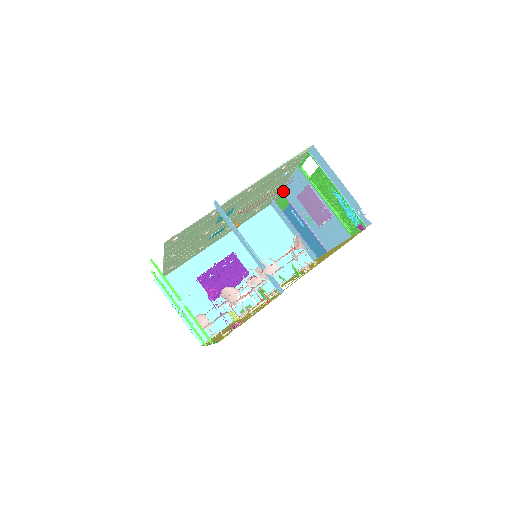
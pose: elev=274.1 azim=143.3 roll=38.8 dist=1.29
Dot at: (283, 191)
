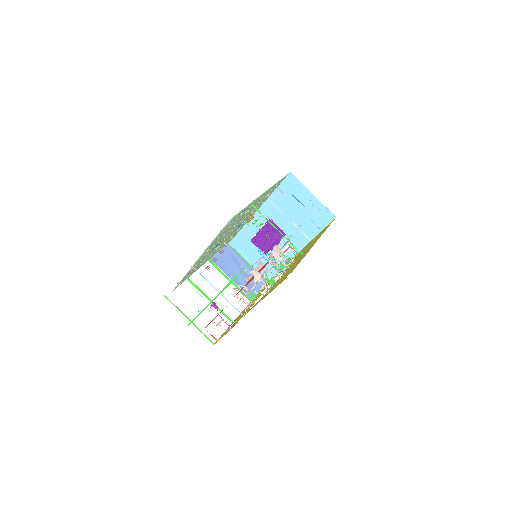
Dot at: occluded
